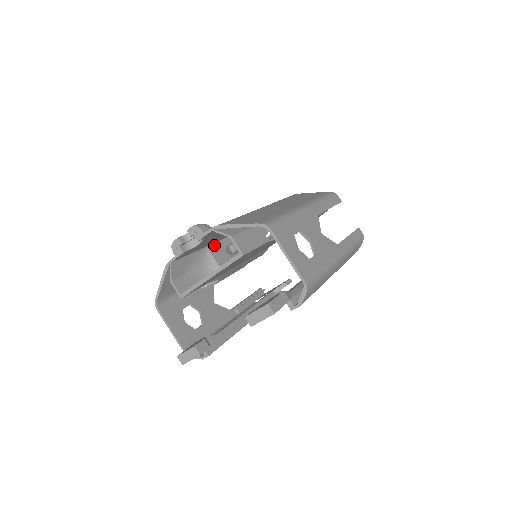
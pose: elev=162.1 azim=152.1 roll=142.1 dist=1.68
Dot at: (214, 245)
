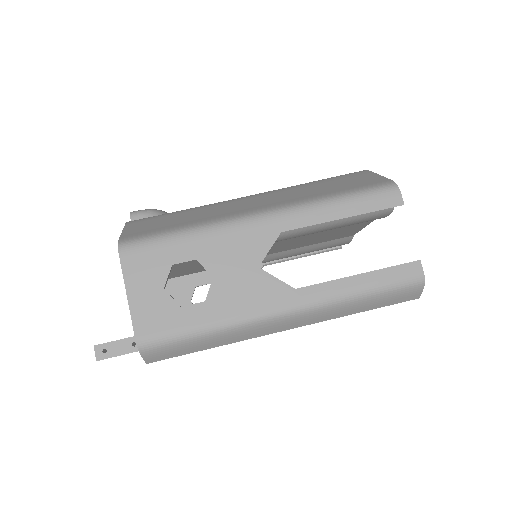
Dot at: occluded
